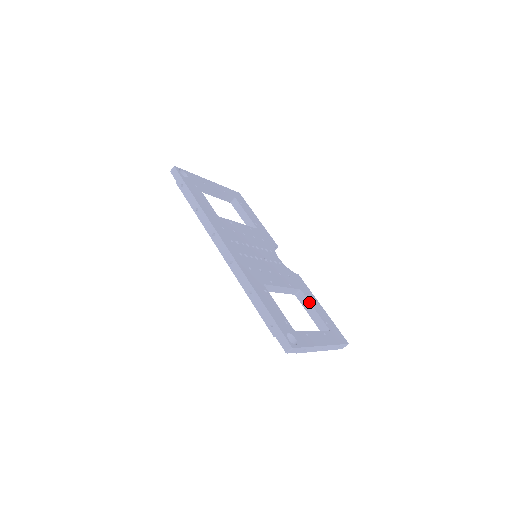
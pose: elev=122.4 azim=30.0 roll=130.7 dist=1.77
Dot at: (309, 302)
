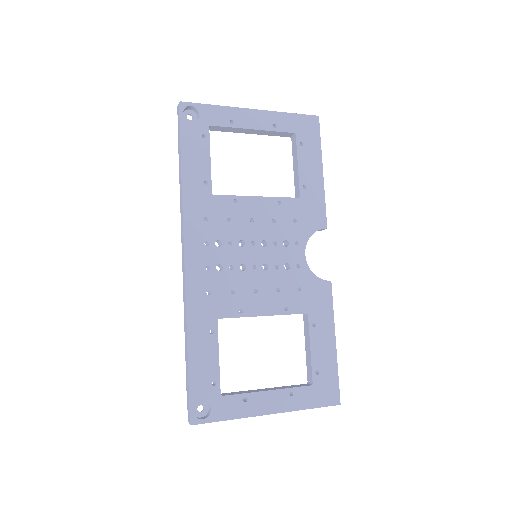
Dot at: (309, 335)
